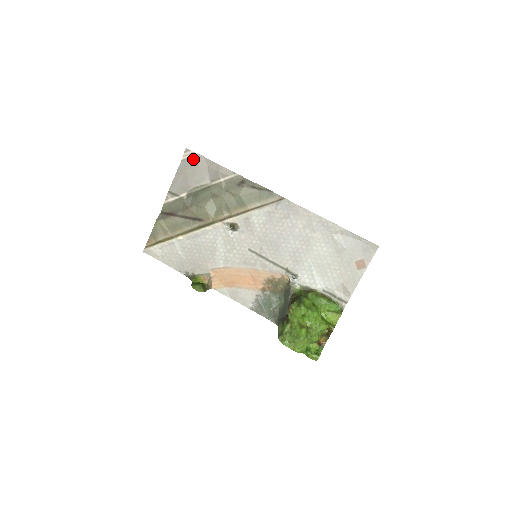
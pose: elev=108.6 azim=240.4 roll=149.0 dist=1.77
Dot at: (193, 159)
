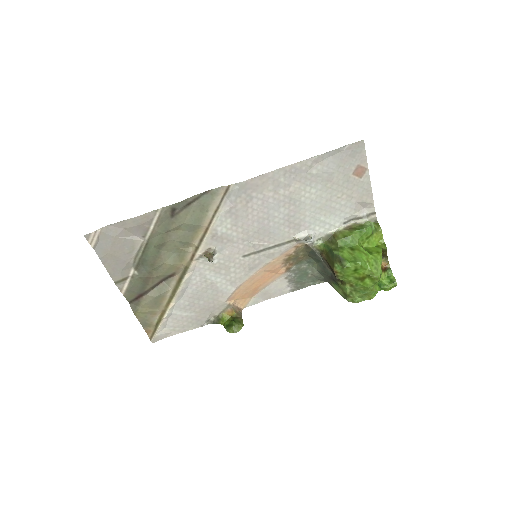
Dot at: (102, 237)
